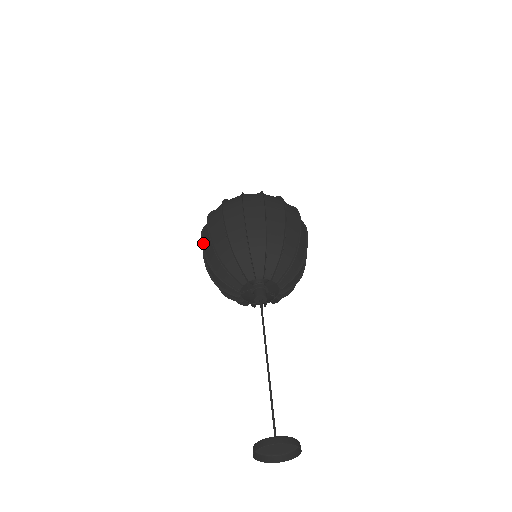
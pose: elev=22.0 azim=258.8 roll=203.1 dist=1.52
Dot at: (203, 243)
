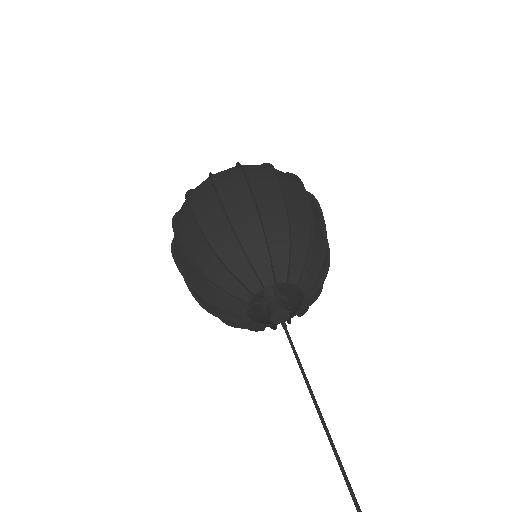
Dot at: (178, 235)
